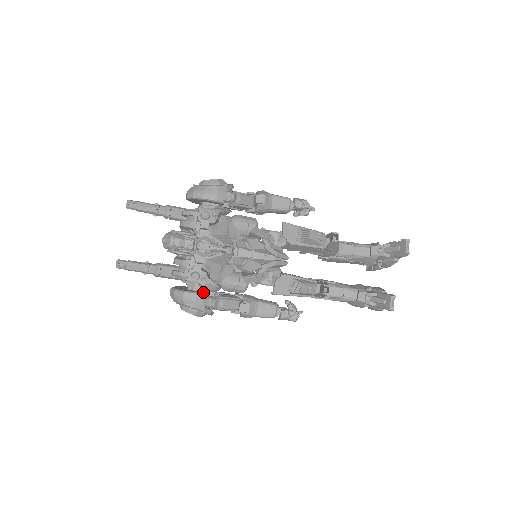
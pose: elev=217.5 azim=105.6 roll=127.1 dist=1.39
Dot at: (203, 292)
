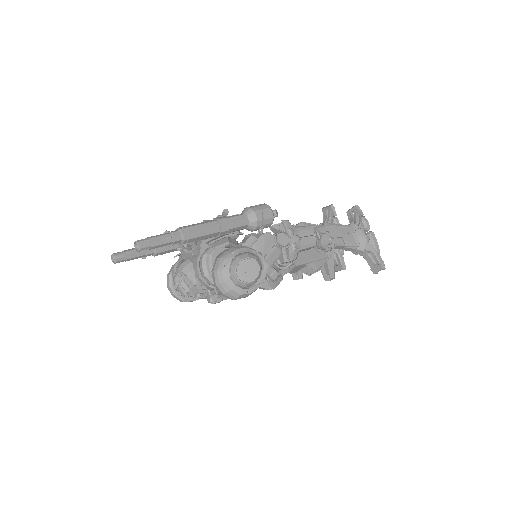
Dot at: occluded
